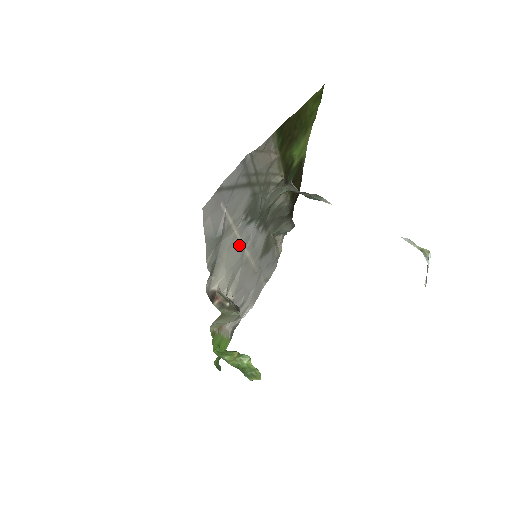
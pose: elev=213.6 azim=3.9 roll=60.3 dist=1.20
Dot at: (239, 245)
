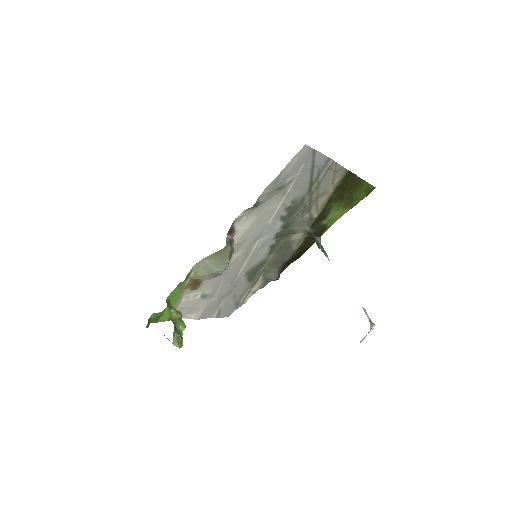
Dot at: (265, 225)
